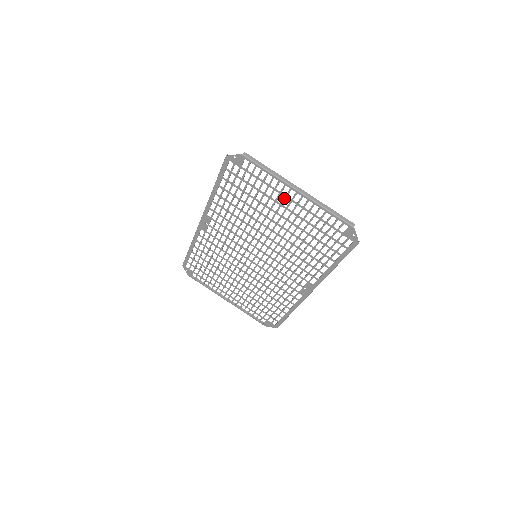
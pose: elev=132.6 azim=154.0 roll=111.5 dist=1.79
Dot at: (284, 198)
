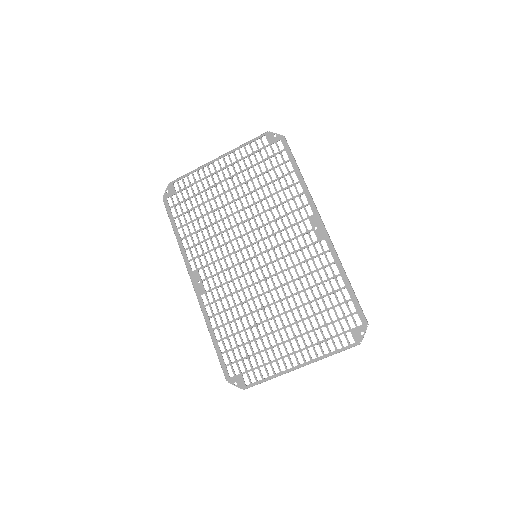
Dot at: occluded
